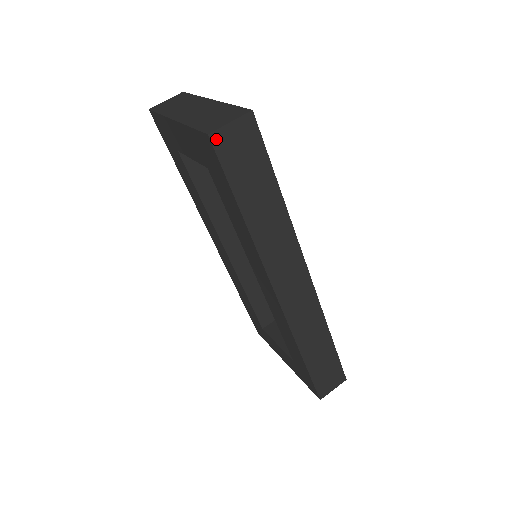
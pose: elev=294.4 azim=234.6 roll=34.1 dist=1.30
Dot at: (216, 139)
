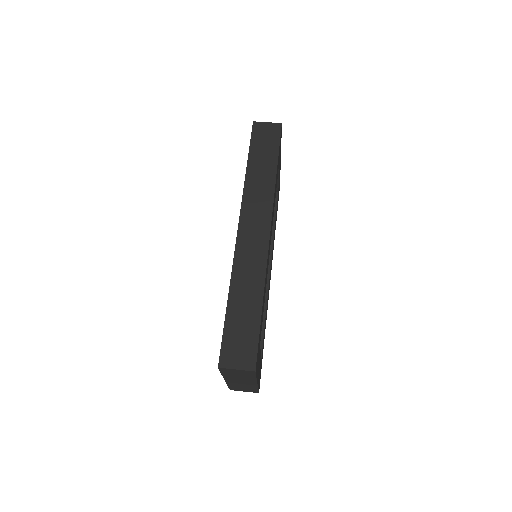
Dot at: (256, 125)
